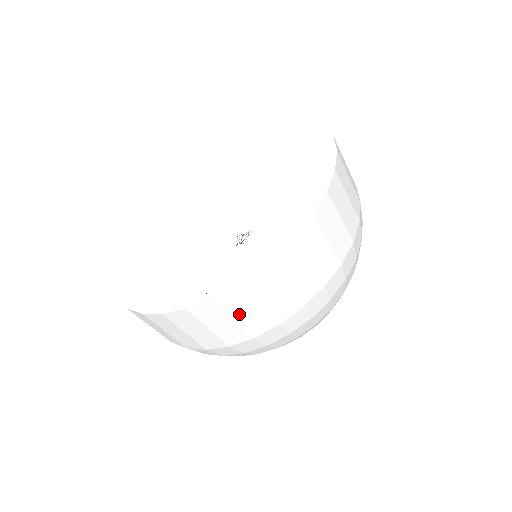
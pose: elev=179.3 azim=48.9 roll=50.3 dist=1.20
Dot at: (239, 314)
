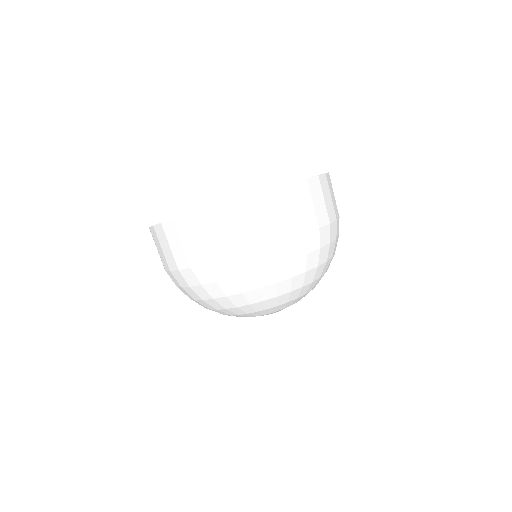
Dot at: (264, 217)
